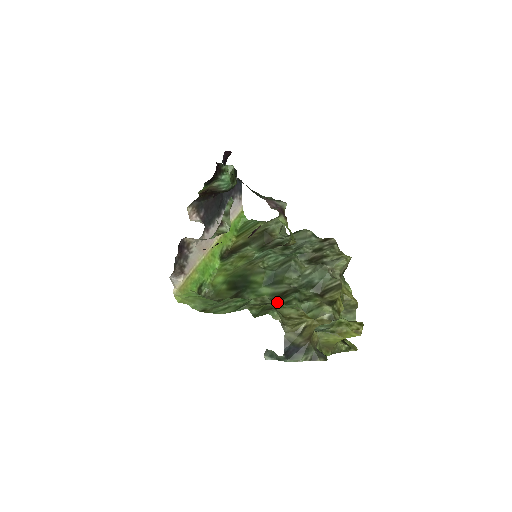
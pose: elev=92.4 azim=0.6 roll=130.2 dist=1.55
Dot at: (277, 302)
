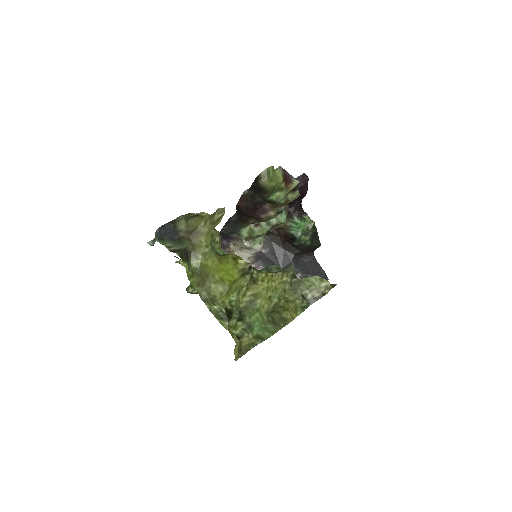
Dot at: occluded
